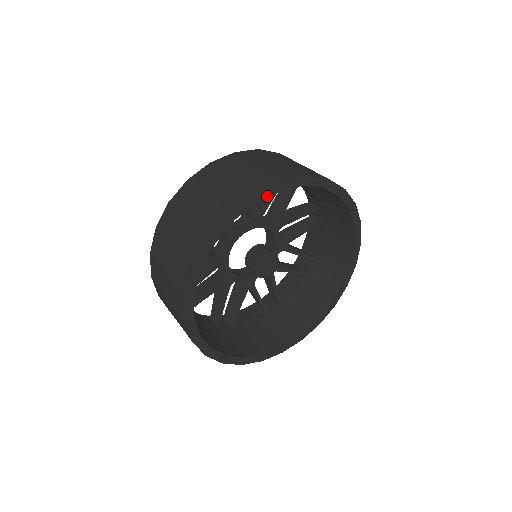
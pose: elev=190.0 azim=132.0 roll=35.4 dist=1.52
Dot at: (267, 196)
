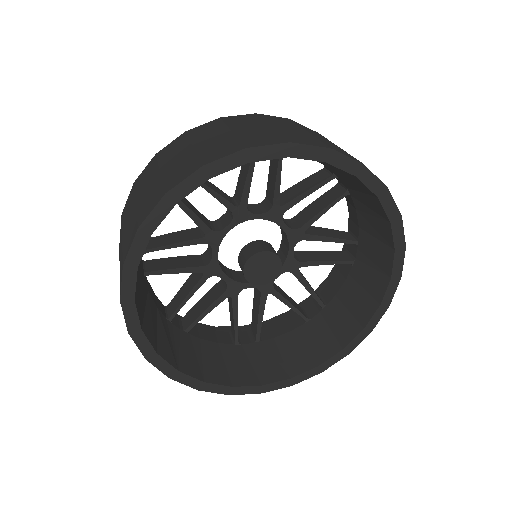
Dot at: (303, 158)
